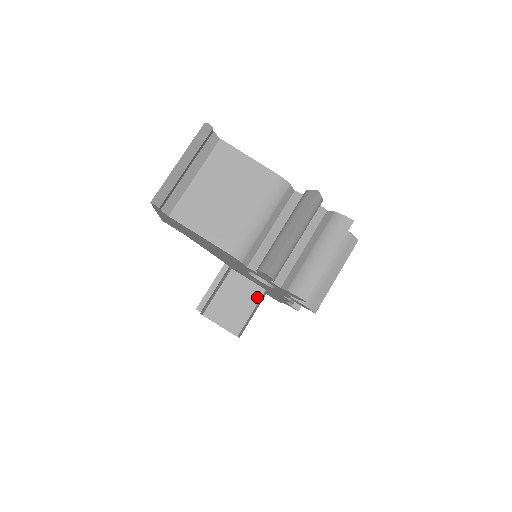
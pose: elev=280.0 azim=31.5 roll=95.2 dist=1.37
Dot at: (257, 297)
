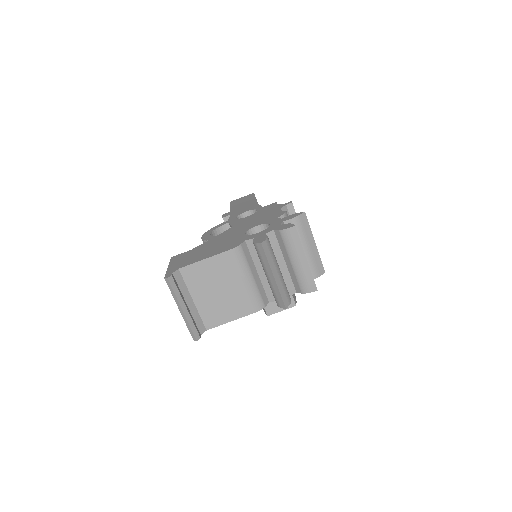
Dot at: occluded
